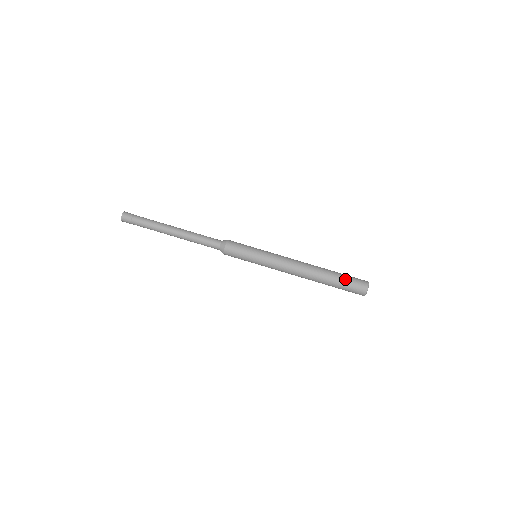
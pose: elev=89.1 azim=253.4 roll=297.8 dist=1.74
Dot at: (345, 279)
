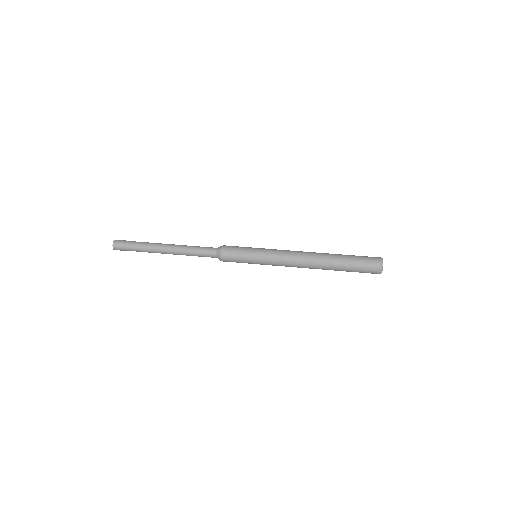
Dot at: (355, 256)
